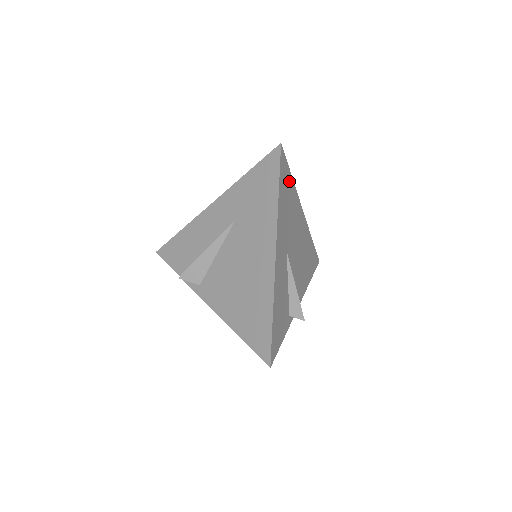
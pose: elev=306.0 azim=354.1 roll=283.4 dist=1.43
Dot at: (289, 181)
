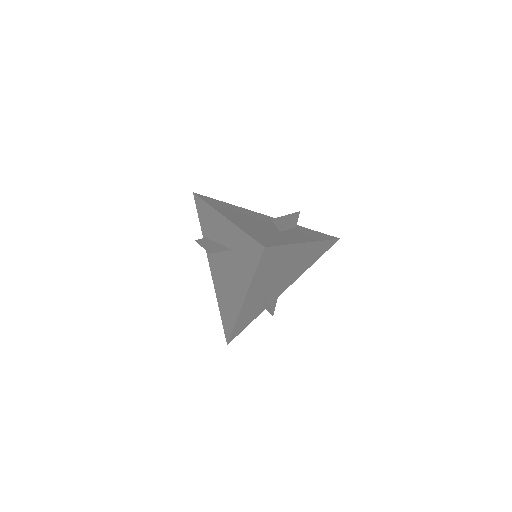
Dot at: (279, 252)
